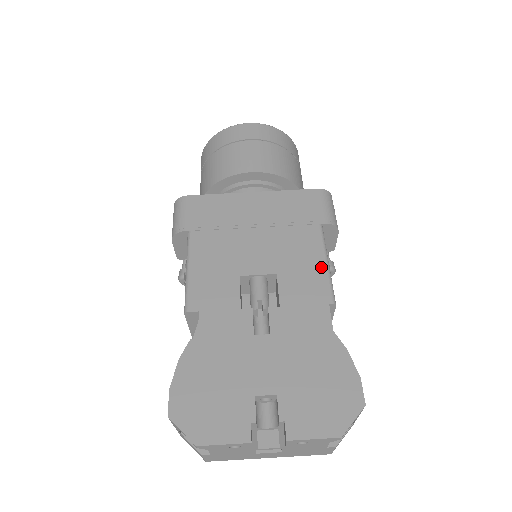
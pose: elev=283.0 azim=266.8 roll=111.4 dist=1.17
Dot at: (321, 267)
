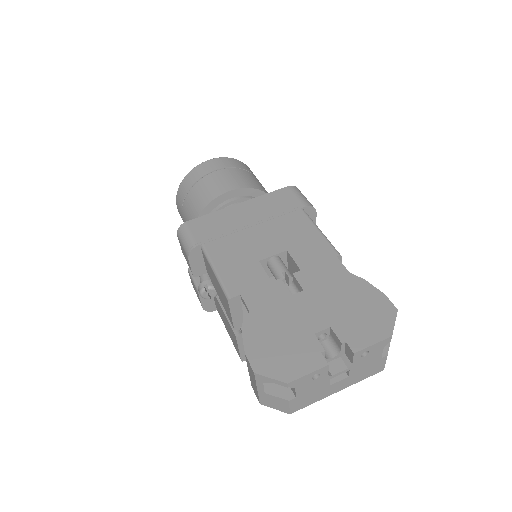
Dot at: (318, 235)
